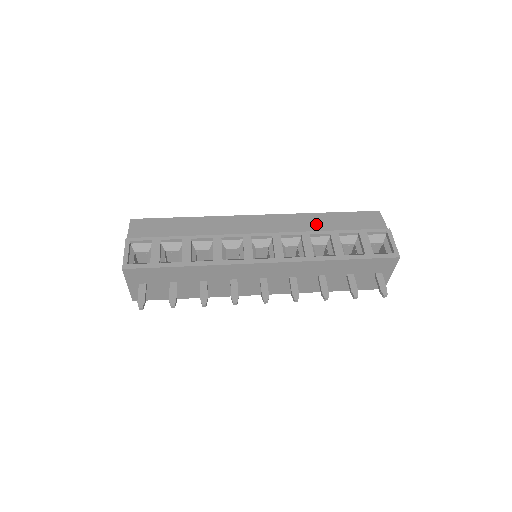
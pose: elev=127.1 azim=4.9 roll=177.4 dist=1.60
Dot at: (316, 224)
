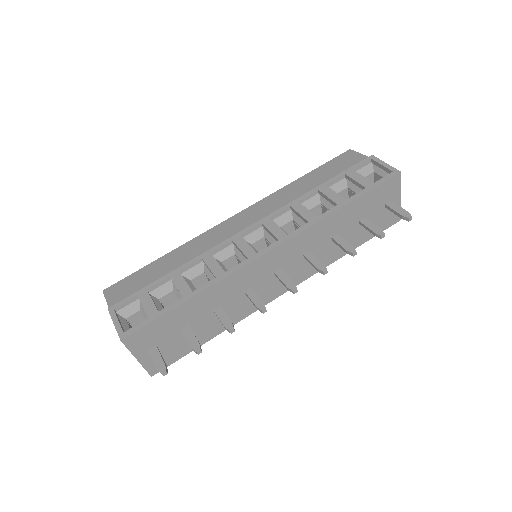
Dot at: (298, 191)
